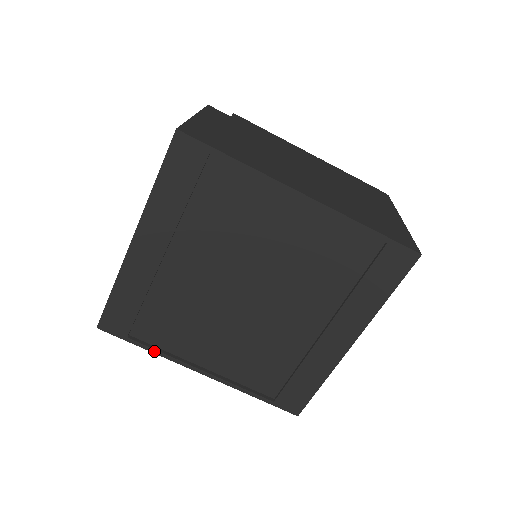
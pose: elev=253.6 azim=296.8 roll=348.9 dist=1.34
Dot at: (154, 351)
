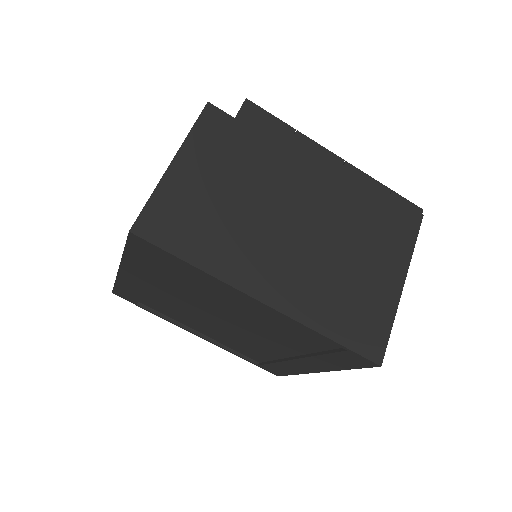
Dot at: (159, 316)
